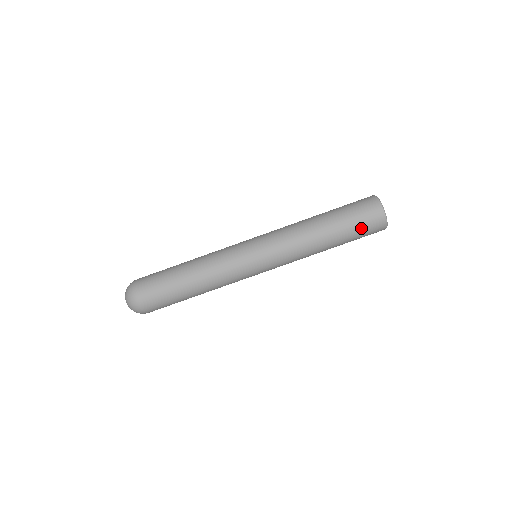
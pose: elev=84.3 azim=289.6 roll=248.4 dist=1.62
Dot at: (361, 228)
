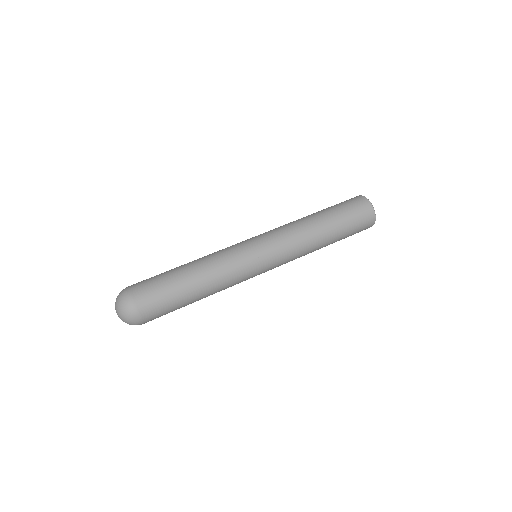
Dot at: (352, 214)
